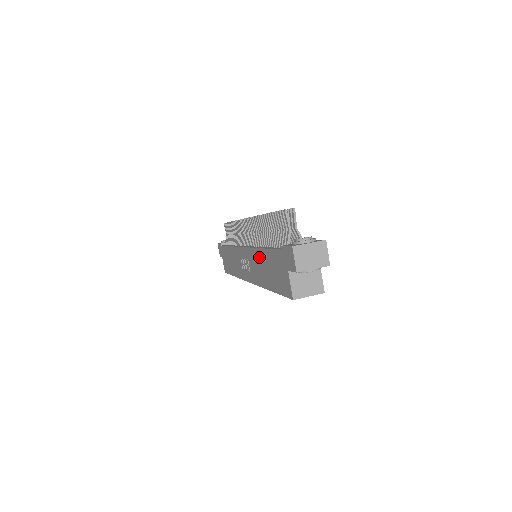
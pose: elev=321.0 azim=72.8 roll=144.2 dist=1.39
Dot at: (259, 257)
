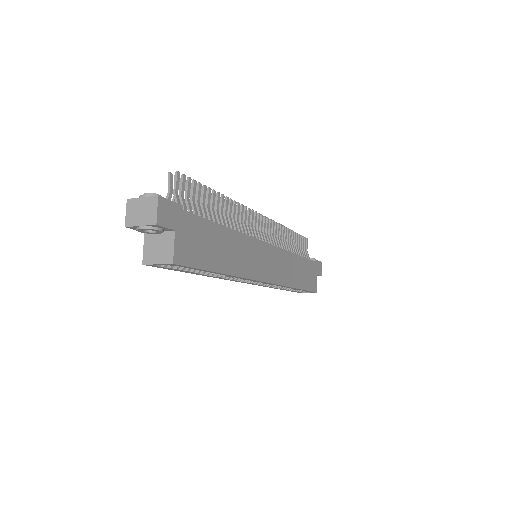
Dot at: occluded
